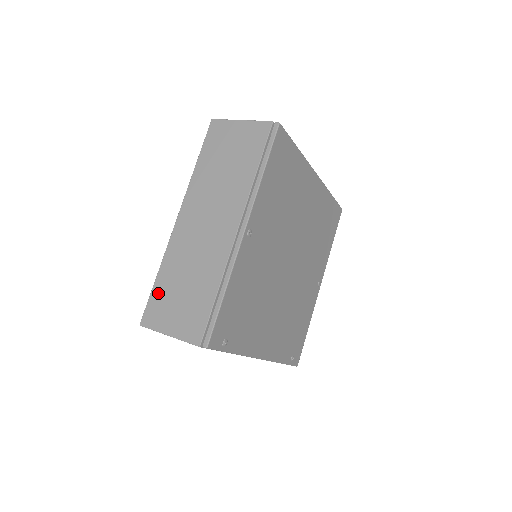
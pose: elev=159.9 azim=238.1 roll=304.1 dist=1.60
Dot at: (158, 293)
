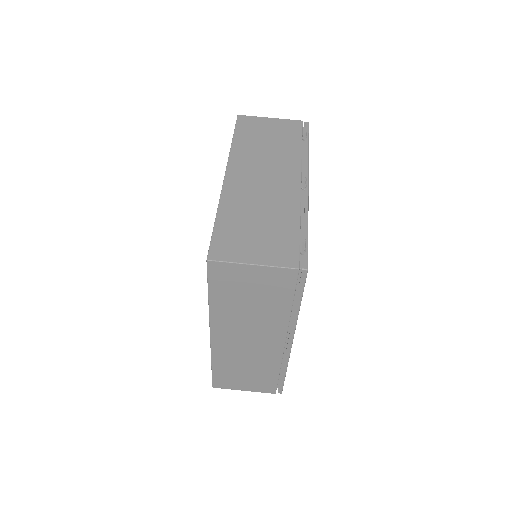
Dot at: (220, 375)
